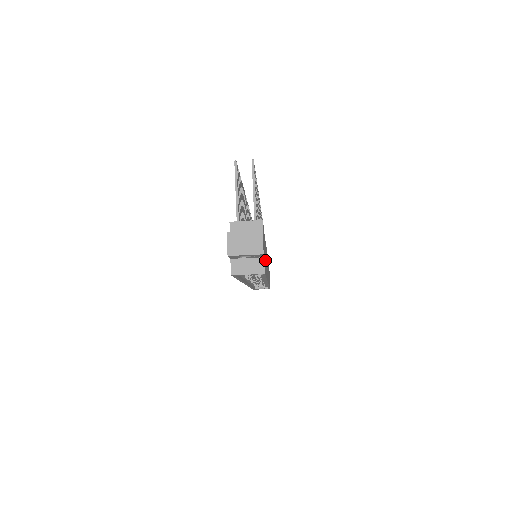
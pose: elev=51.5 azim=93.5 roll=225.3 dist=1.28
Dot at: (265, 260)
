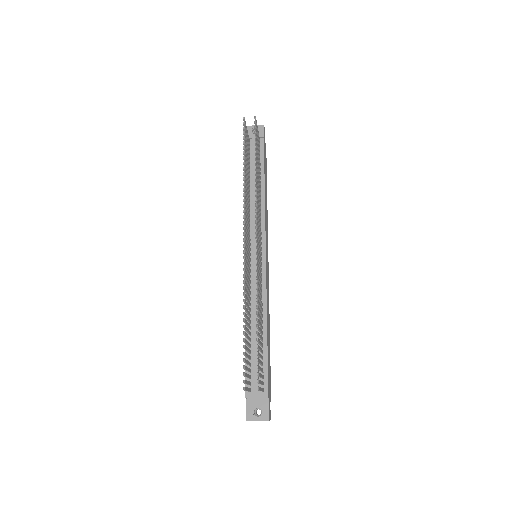
Dot at: (269, 364)
